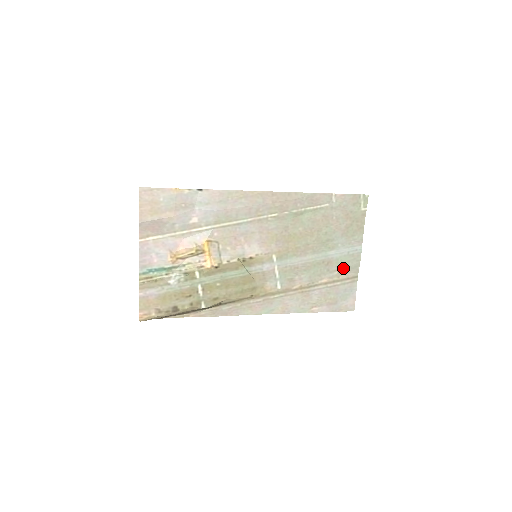
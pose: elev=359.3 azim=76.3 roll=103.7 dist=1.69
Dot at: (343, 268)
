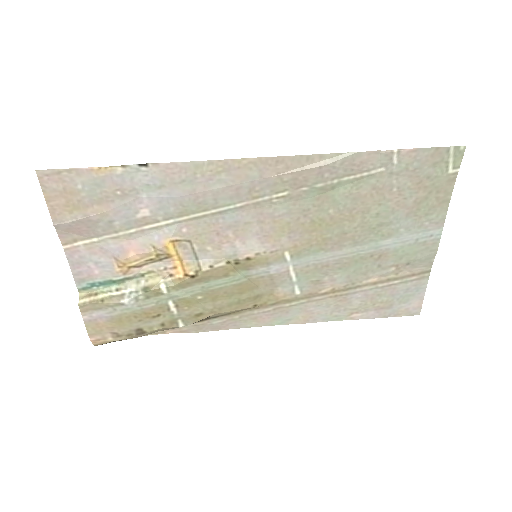
Dot at: (405, 262)
